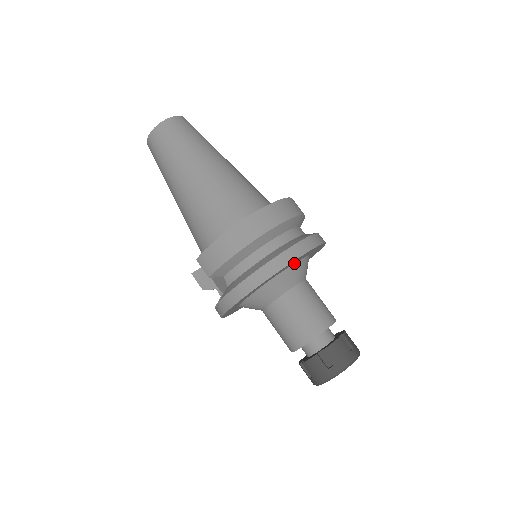
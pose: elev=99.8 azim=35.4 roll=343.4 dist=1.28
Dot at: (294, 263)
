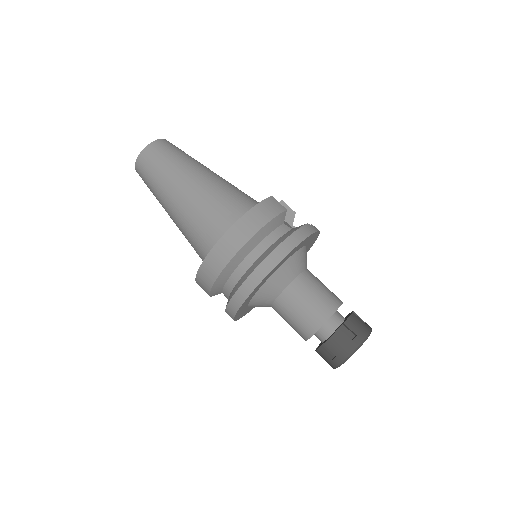
Dot at: (273, 273)
